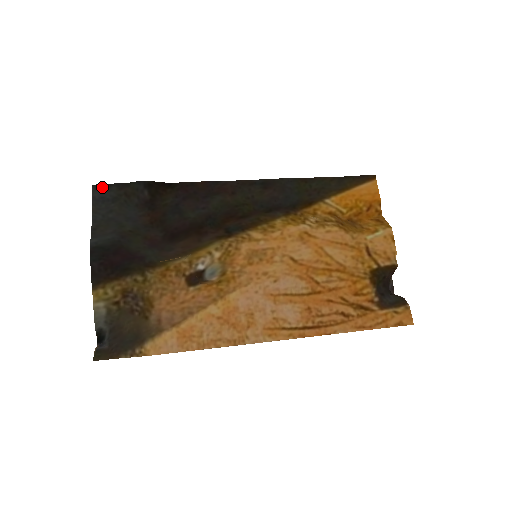
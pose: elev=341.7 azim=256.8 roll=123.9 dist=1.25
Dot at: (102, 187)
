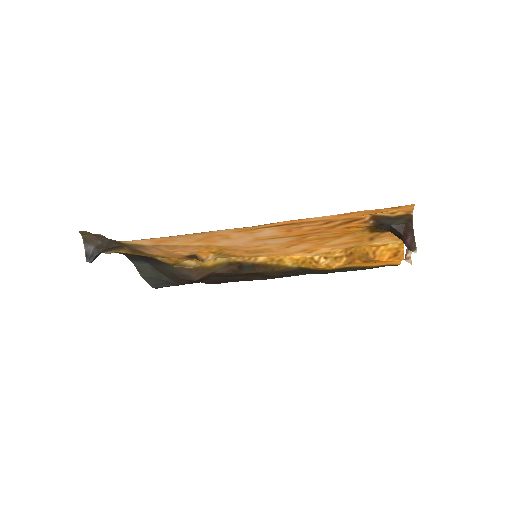
Dot at: (162, 287)
